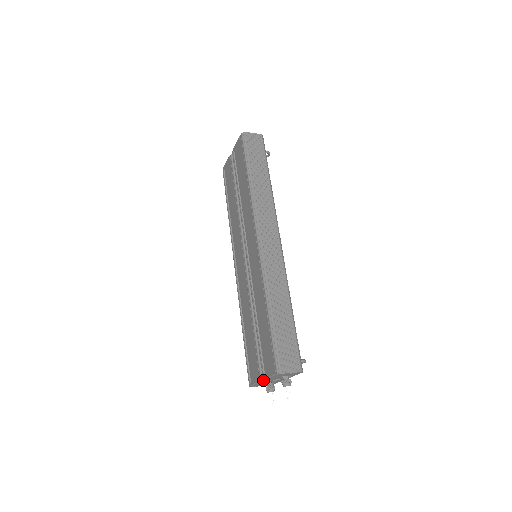
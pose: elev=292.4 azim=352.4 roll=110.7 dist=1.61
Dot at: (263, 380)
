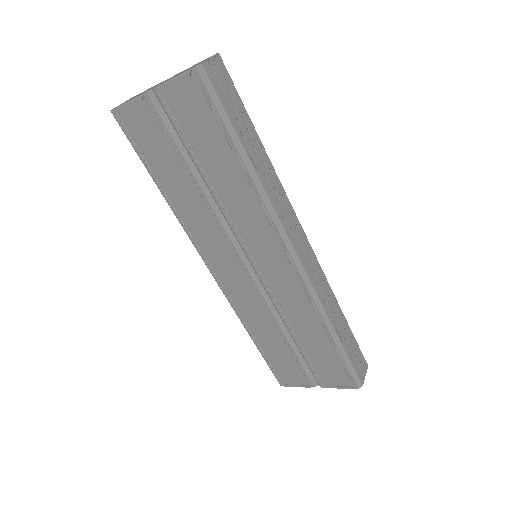
Dot at: (321, 387)
